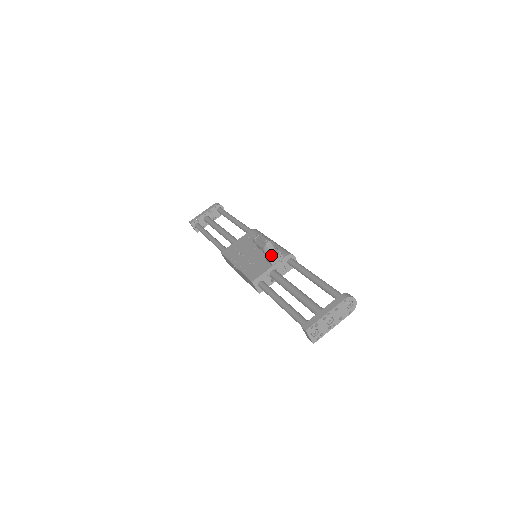
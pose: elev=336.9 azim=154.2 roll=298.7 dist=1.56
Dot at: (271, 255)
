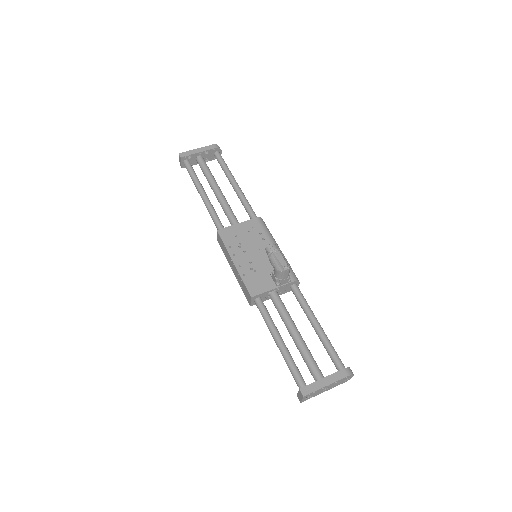
Dot at: (282, 279)
